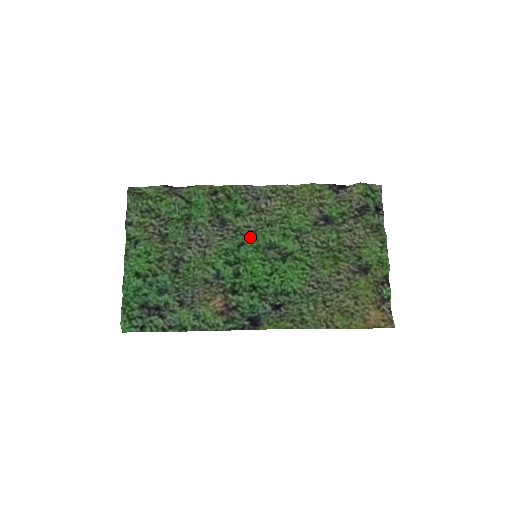
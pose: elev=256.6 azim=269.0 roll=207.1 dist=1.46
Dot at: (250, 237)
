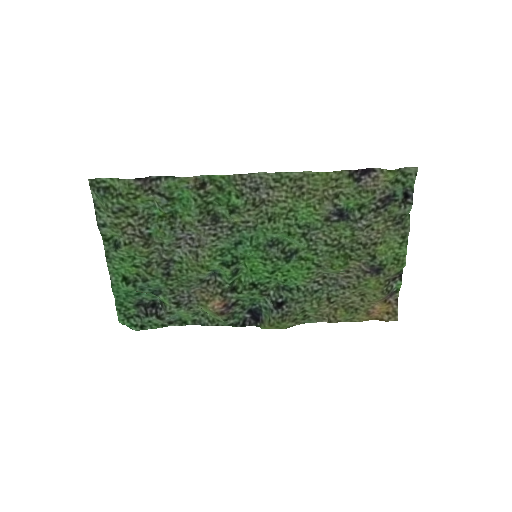
Dot at: (249, 233)
